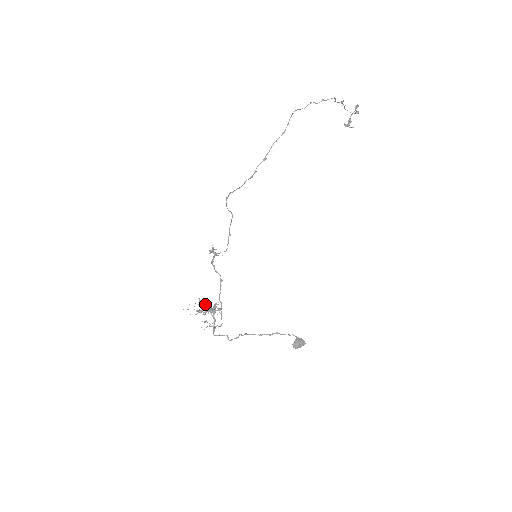
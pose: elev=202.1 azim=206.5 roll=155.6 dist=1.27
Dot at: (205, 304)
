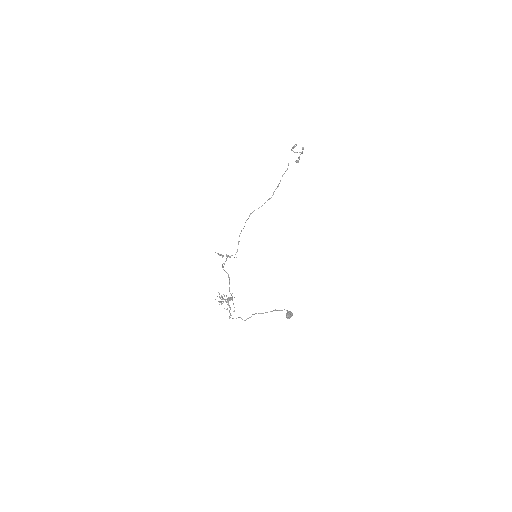
Dot at: (221, 296)
